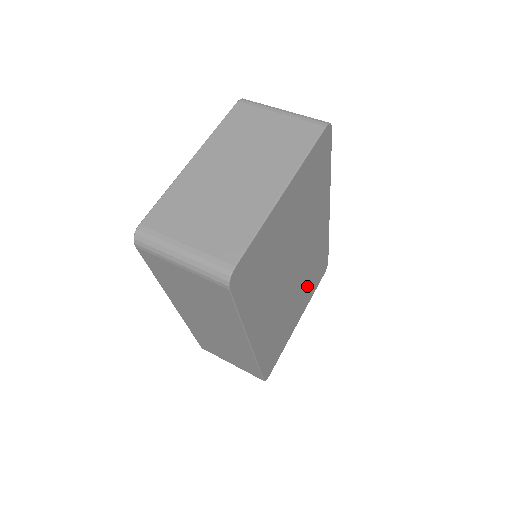
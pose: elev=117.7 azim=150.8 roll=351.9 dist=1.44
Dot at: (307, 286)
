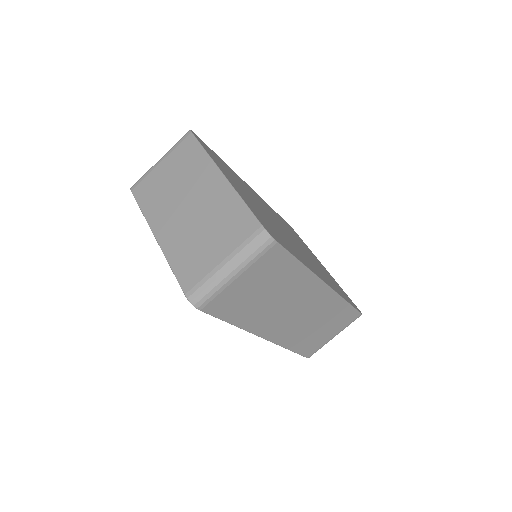
Dot at: occluded
